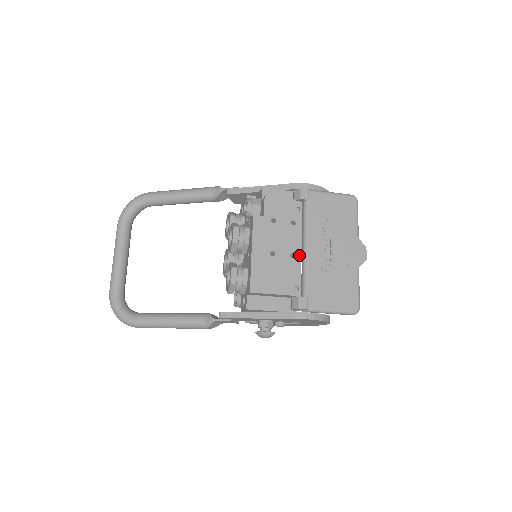
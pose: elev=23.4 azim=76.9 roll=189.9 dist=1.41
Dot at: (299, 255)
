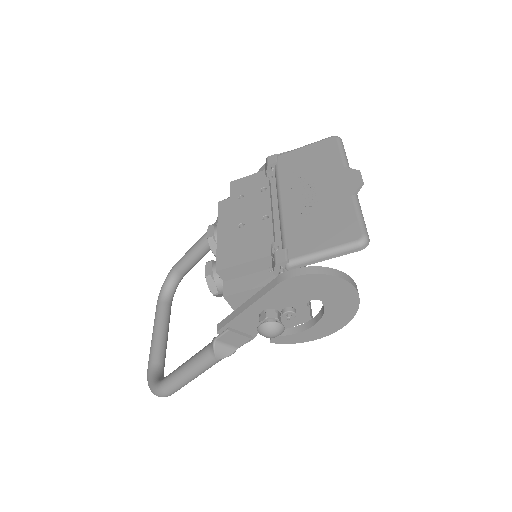
Dot at: (276, 216)
